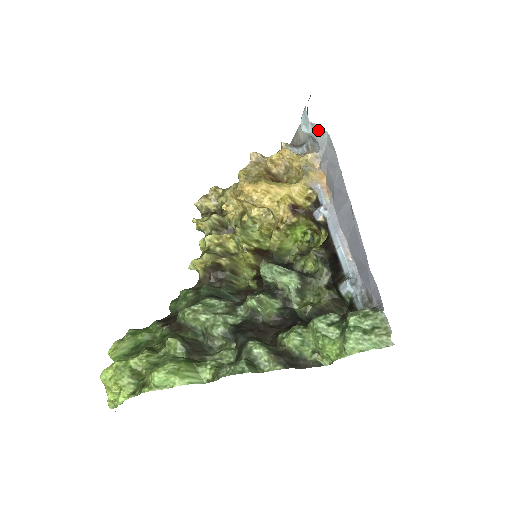
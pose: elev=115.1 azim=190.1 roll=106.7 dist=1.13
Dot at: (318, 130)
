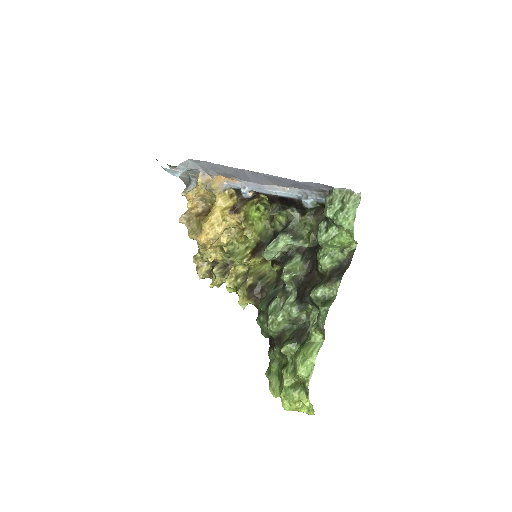
Dot at: (183, 166)
